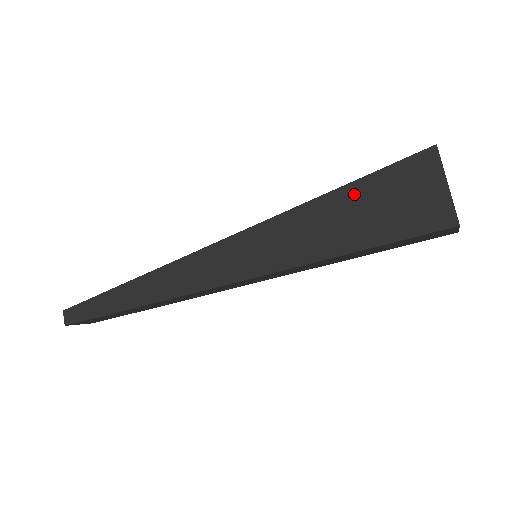
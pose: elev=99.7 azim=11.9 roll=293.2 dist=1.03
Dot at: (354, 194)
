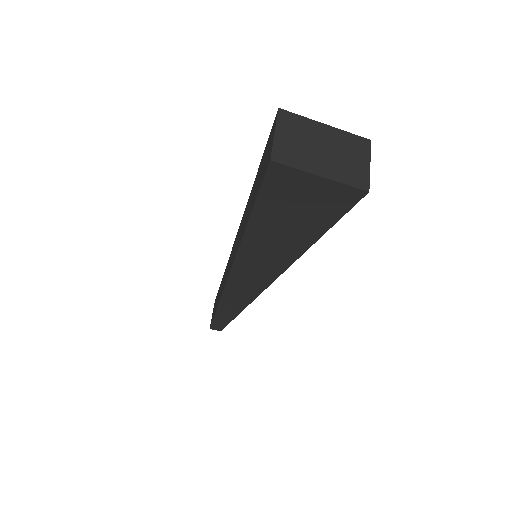
Dot at: (263, 221)
